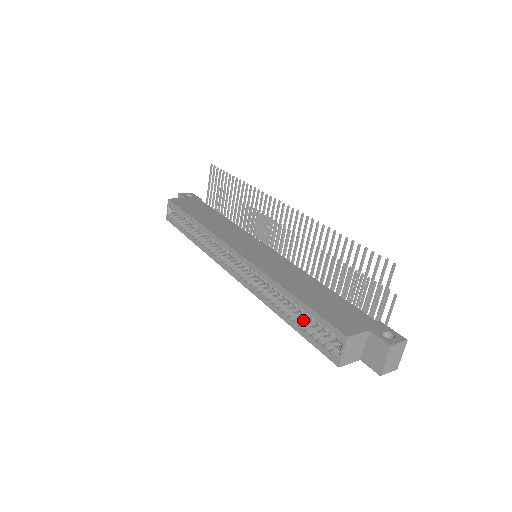
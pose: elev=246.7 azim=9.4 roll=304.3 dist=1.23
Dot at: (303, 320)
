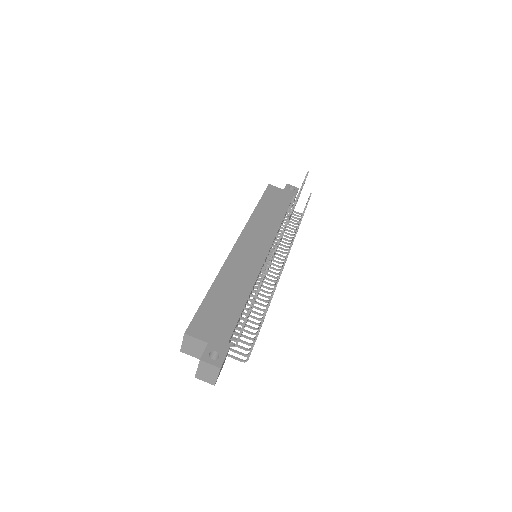
Dot at: occluded
